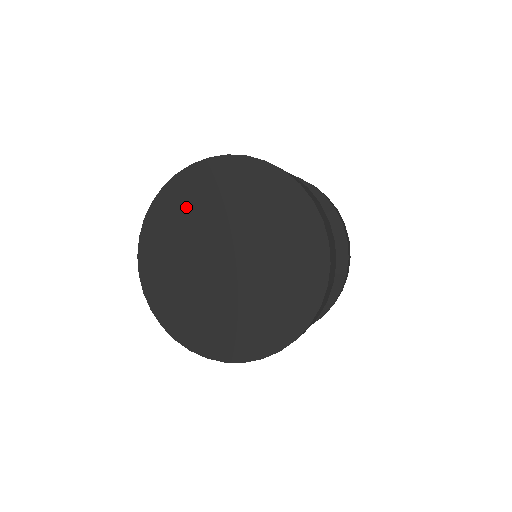
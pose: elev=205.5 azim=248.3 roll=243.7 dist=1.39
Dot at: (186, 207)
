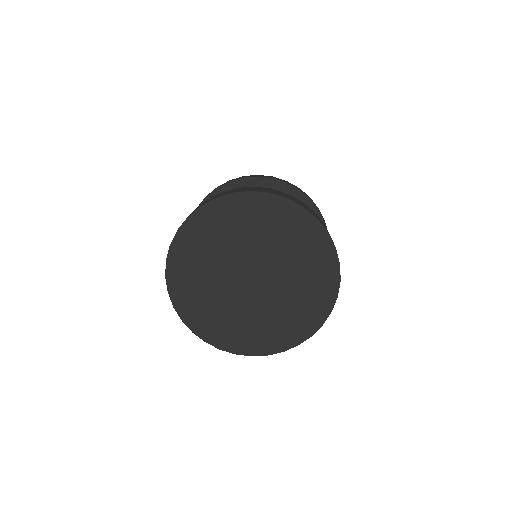
Dot at: (222, 229)
